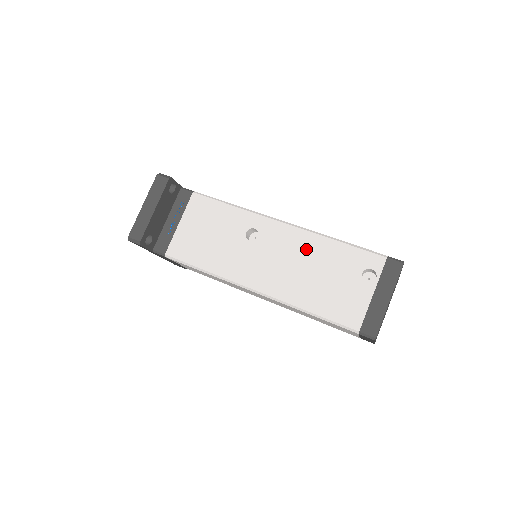
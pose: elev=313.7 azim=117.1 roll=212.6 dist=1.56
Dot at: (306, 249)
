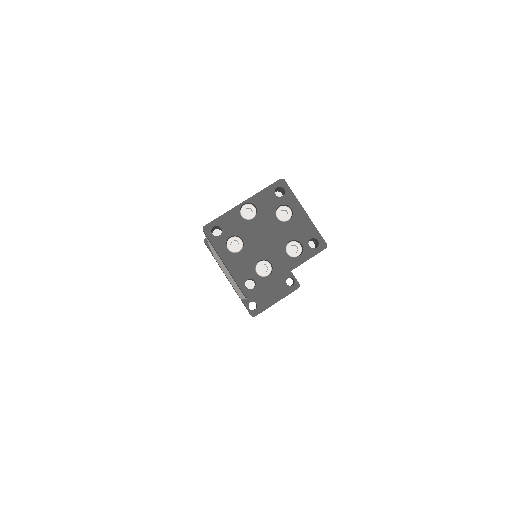
Dot at: occluded
